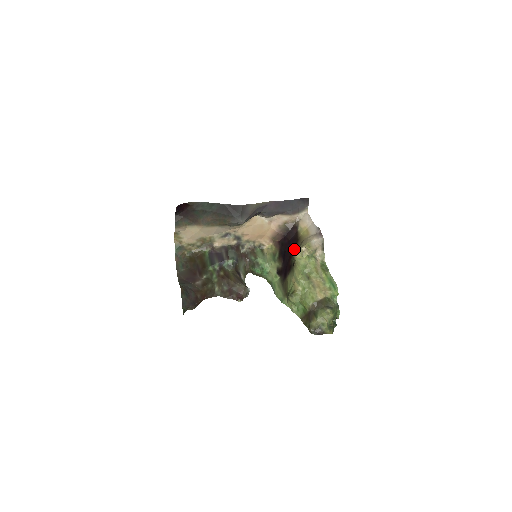
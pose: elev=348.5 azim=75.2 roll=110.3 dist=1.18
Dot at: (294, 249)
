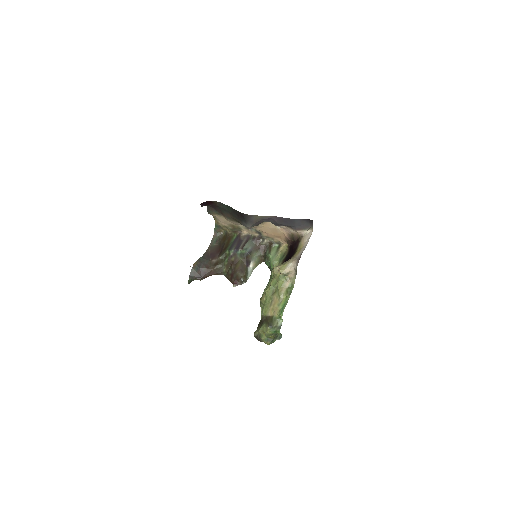
Dot at: occluded
